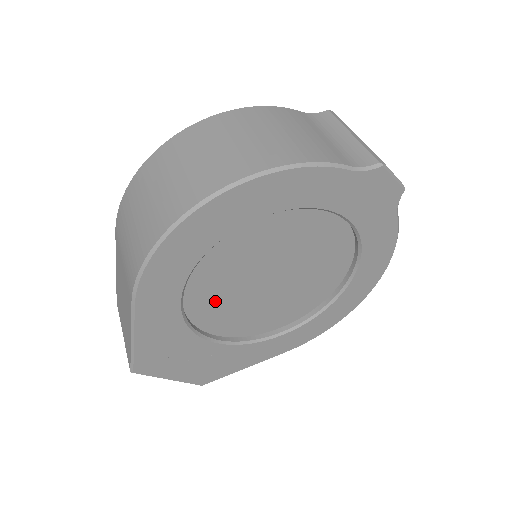
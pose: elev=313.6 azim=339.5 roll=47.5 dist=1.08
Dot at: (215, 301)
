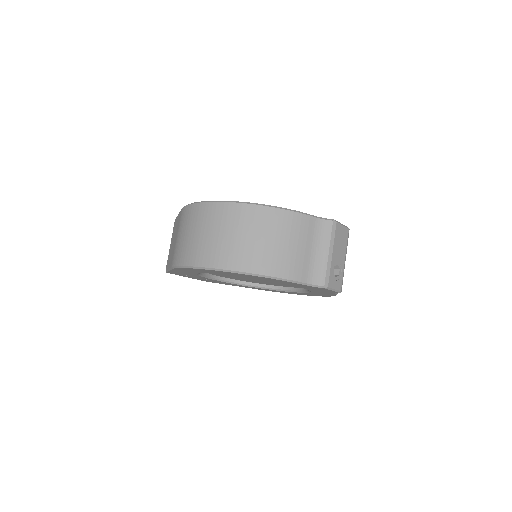
Dot at: occluded
